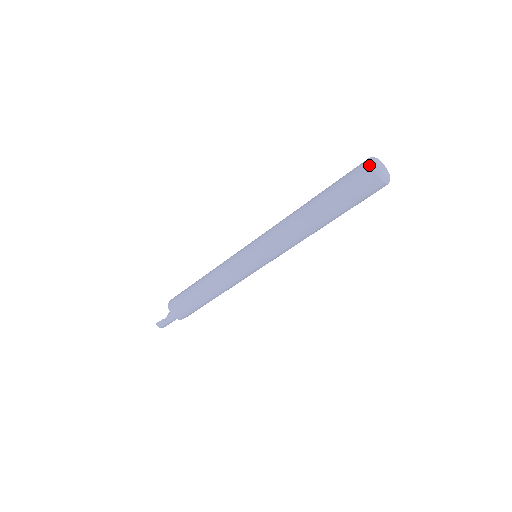
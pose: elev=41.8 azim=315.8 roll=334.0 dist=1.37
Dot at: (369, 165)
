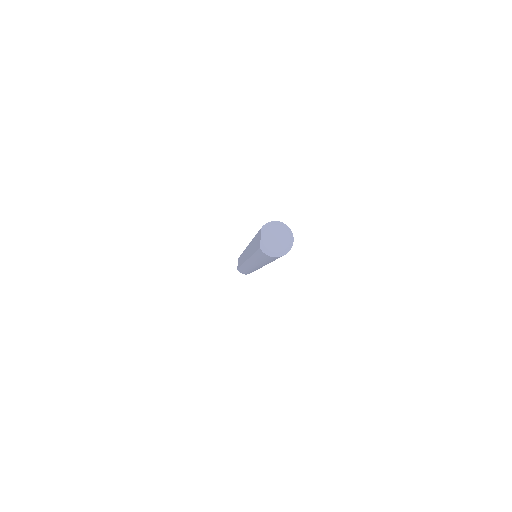
Dot at: (270, 257)
